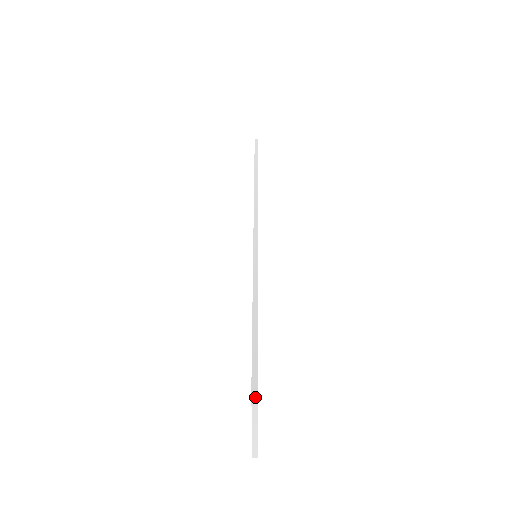
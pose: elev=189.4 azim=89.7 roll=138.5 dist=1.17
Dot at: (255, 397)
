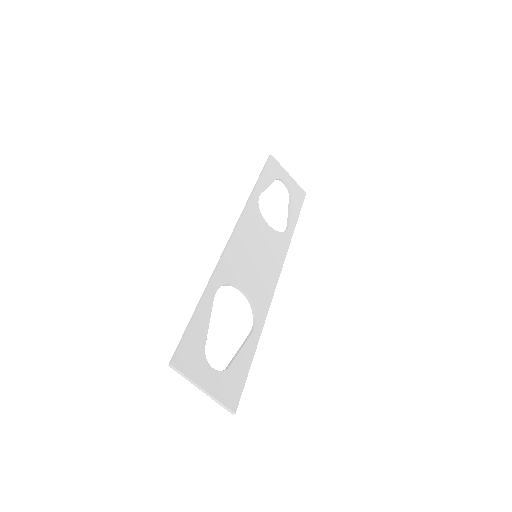
Dot at: (173, 367)
